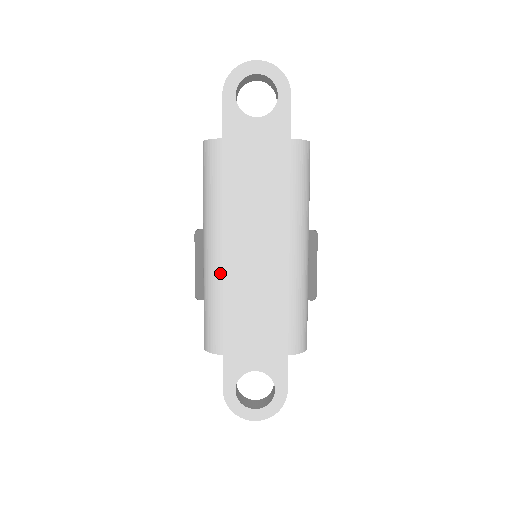
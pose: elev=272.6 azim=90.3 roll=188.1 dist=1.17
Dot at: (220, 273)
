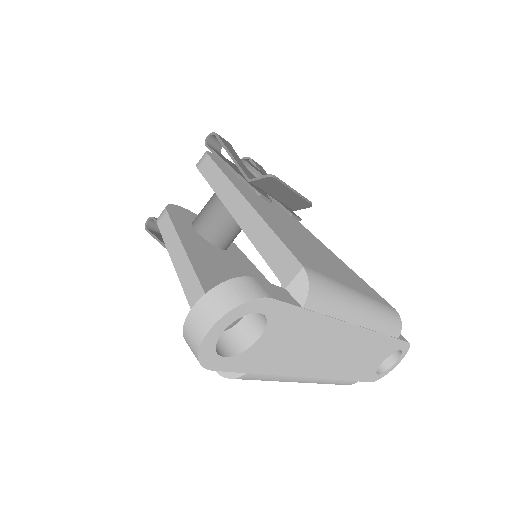
Dot at: (323, 380)
